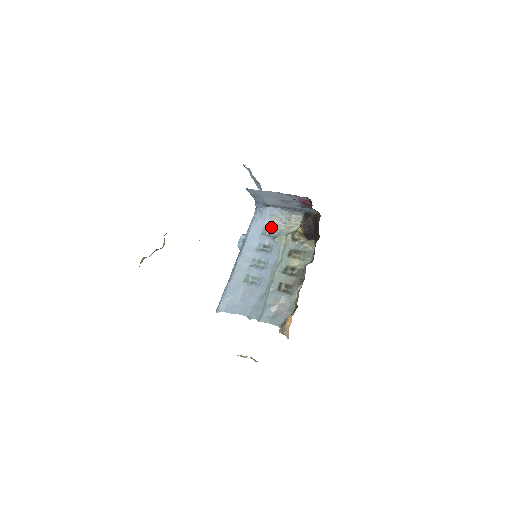
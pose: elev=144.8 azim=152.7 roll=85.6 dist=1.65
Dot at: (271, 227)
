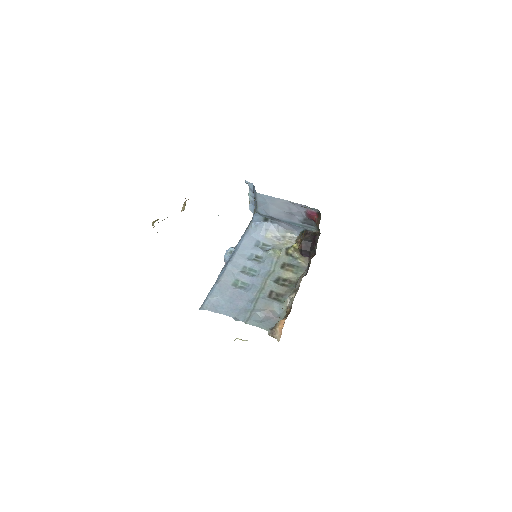
Dot at: (265, 241)
